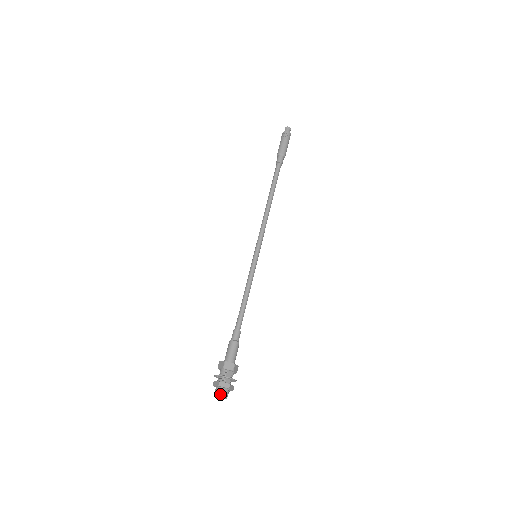
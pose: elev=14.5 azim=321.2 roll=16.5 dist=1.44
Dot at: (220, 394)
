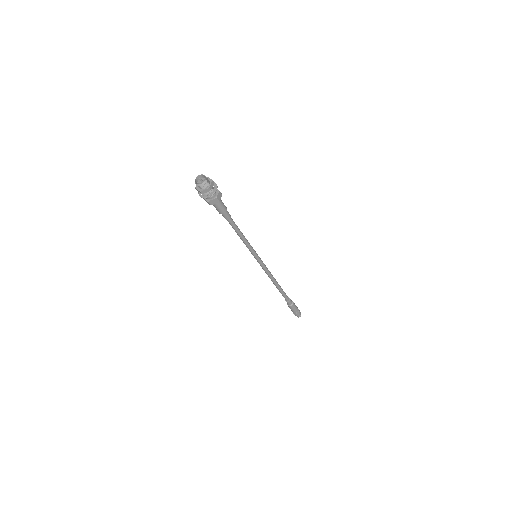
Dot at: (204, 176)
